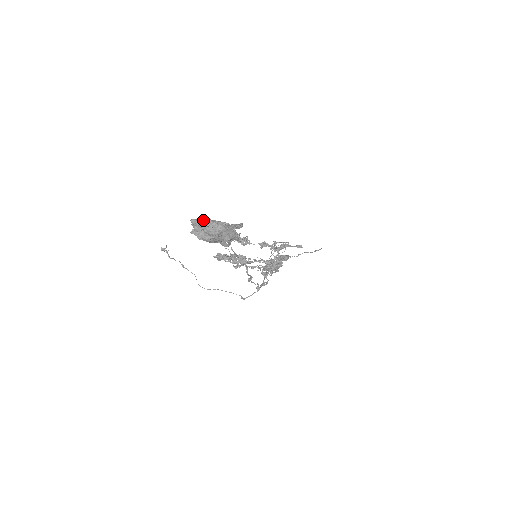
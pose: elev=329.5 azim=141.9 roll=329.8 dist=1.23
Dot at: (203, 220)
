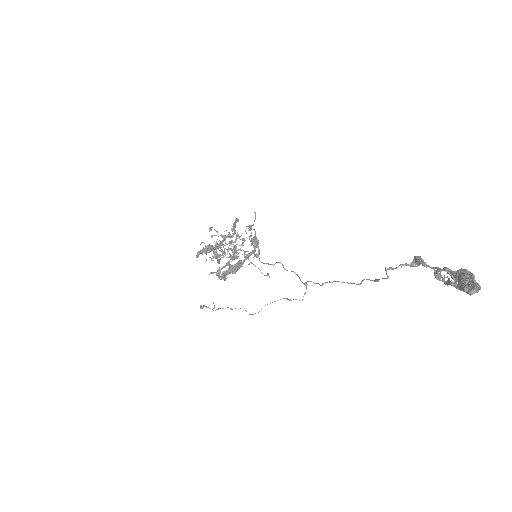
Dot at: occluded
